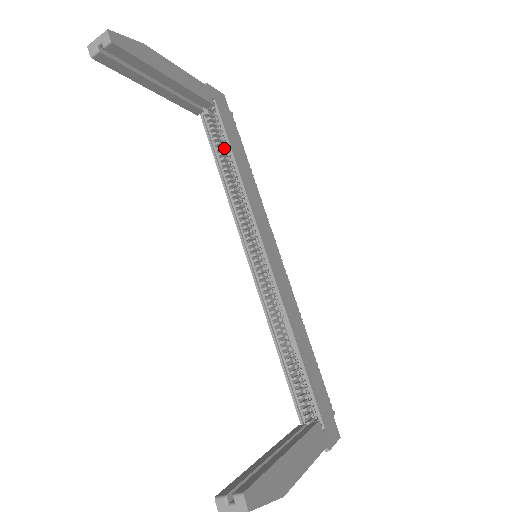
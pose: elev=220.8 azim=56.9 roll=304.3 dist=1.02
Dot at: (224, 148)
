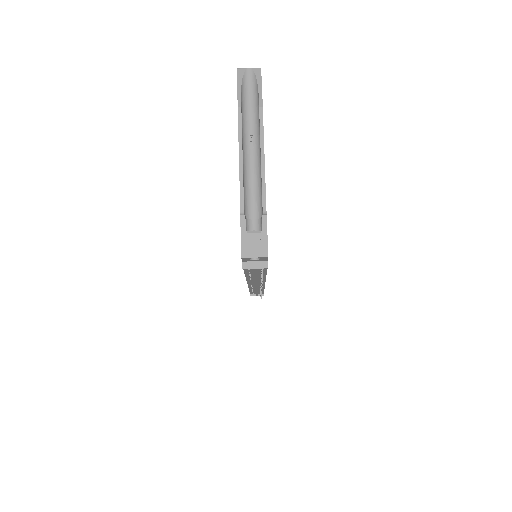
Dot at: occluded
